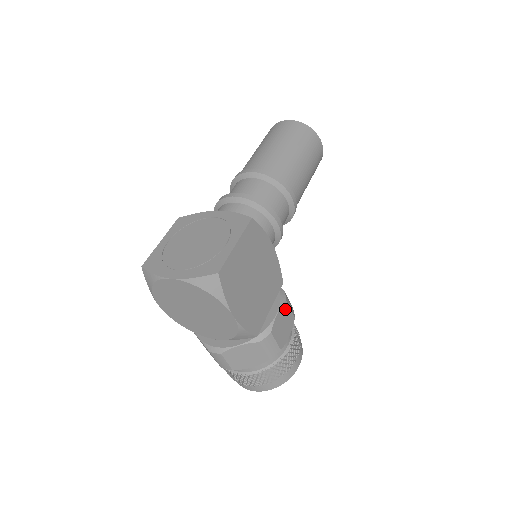
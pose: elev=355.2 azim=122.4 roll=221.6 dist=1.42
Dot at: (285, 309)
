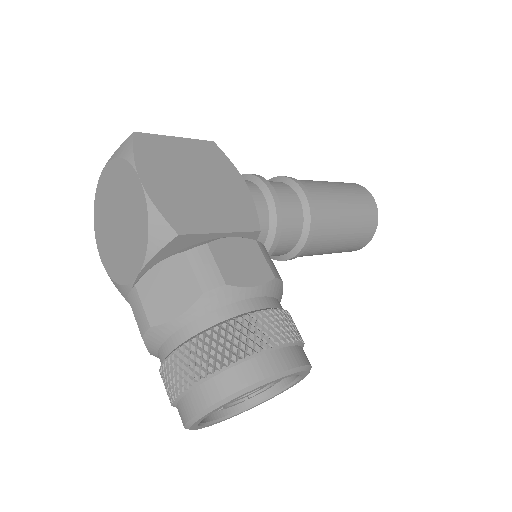
Dot at: (252, 248)
